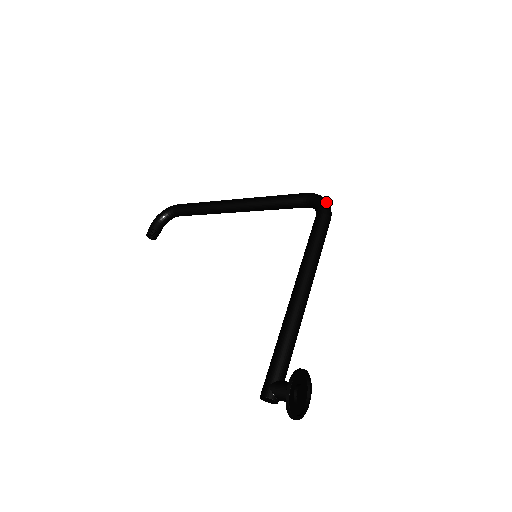
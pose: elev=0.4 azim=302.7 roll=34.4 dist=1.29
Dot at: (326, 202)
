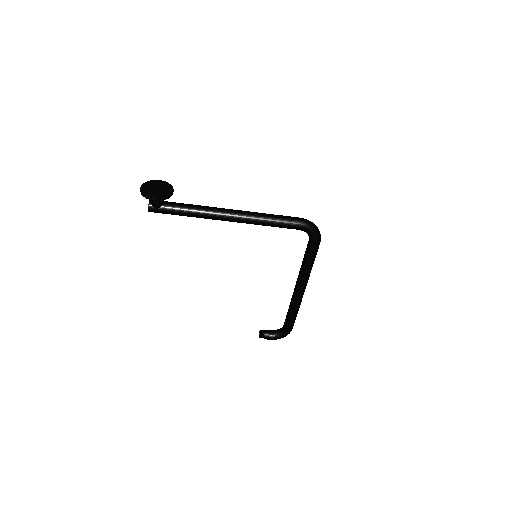
Dot at: (312, 222)
